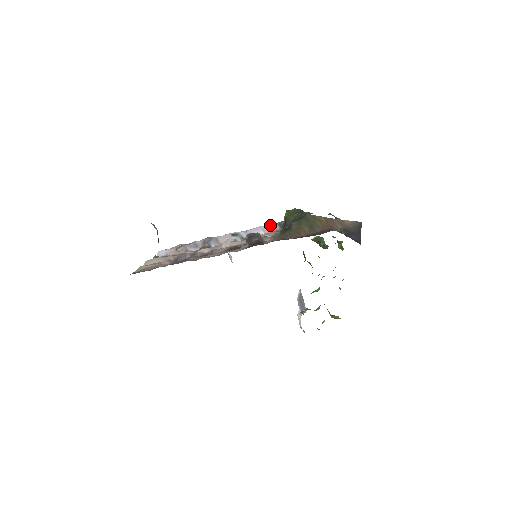
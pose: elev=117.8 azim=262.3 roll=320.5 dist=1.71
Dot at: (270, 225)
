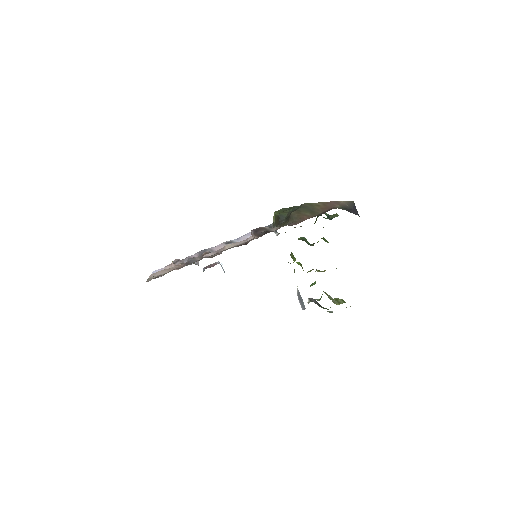
Dot at: occluded
